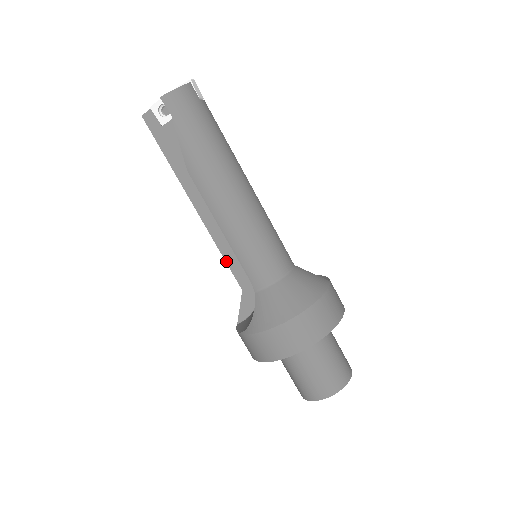
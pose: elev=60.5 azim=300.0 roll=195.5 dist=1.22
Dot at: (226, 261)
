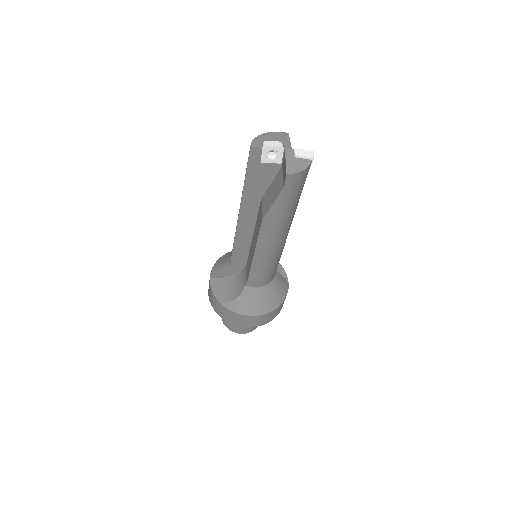
Dot at: (233, 250)
